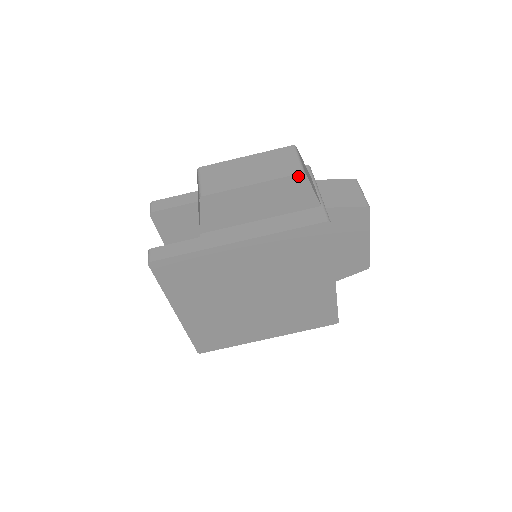
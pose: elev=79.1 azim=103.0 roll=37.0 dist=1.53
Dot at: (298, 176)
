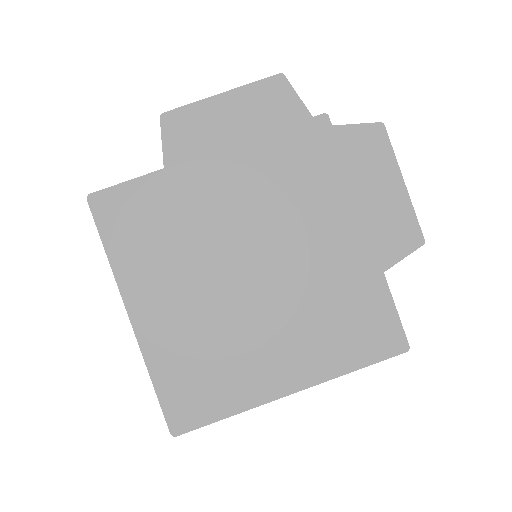
Dot at: (275, 78)
